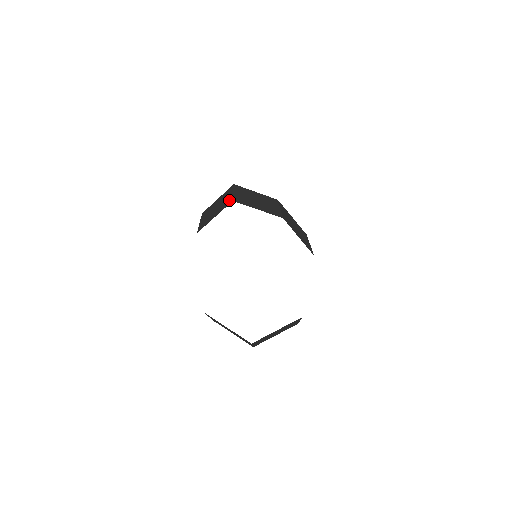
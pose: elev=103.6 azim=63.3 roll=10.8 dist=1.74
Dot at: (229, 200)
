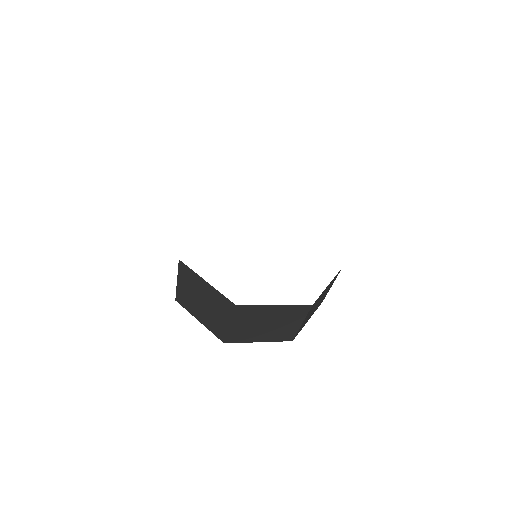
Dot at: occluded
